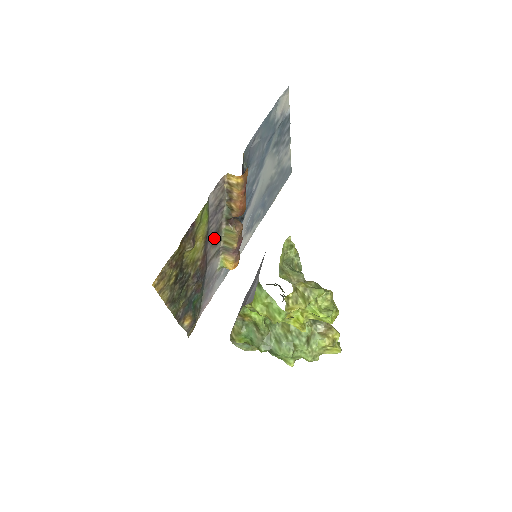
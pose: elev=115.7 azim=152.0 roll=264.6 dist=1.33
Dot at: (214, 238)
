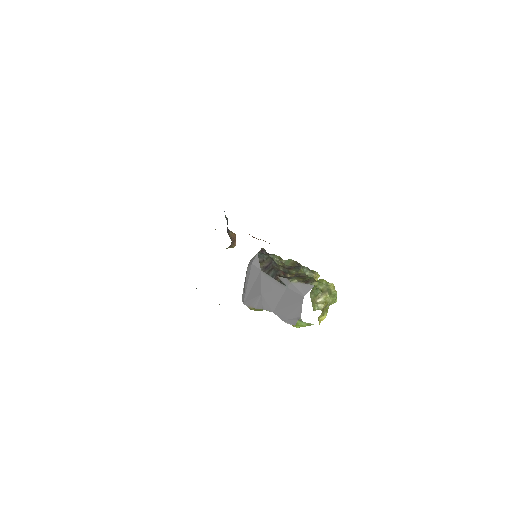
Dot at: occluded
